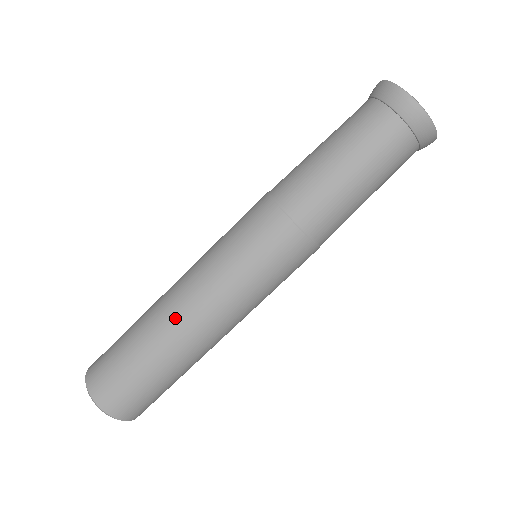
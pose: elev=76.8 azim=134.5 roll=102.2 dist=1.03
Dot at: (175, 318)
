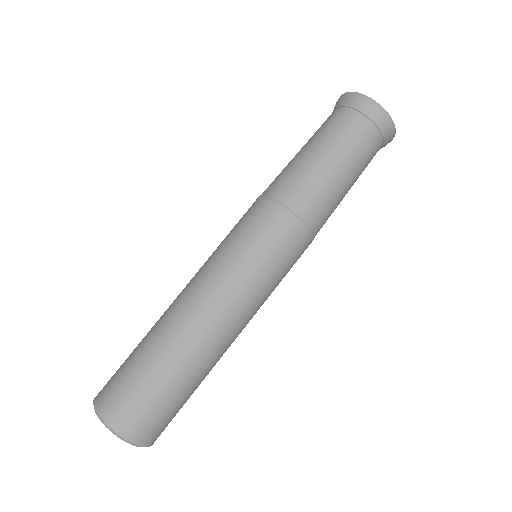
Dot at: (193, 323)
